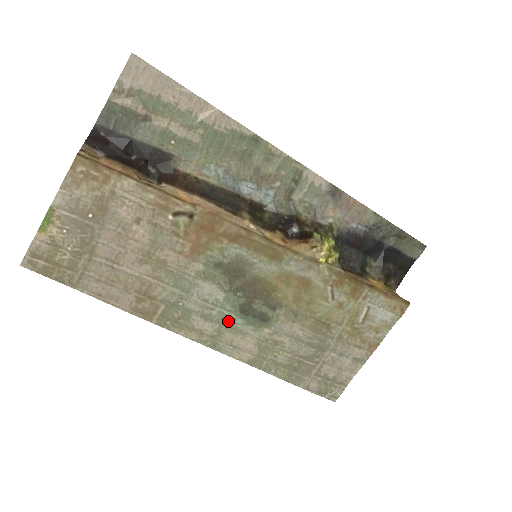
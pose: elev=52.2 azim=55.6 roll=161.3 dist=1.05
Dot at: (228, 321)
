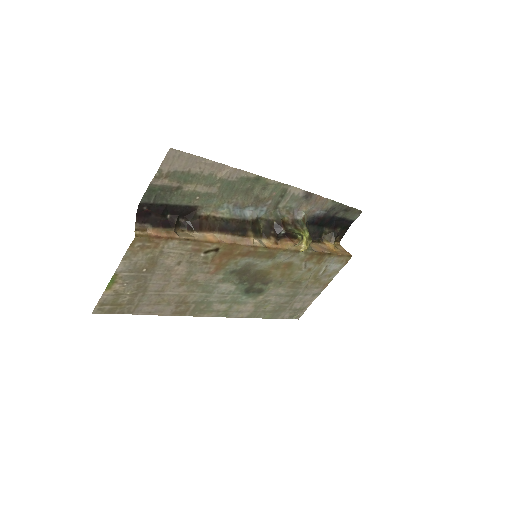
Dot at: (236, 300)
